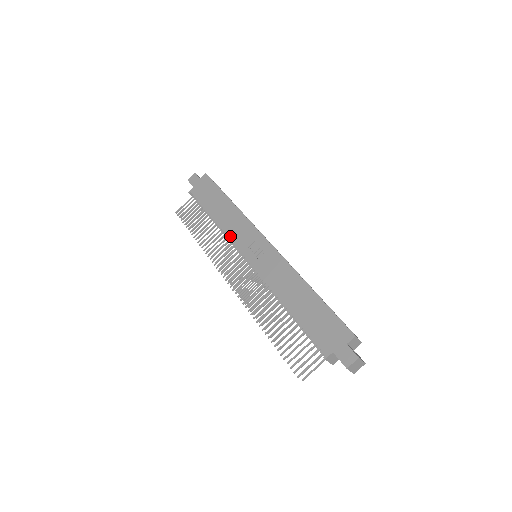
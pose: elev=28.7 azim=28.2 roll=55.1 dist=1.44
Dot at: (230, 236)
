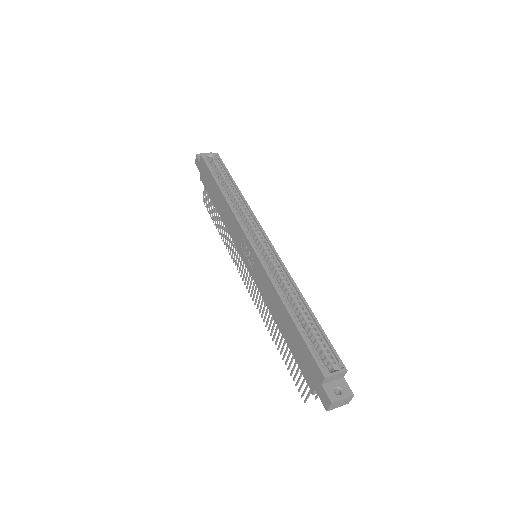
Dot at: (231, 237)
